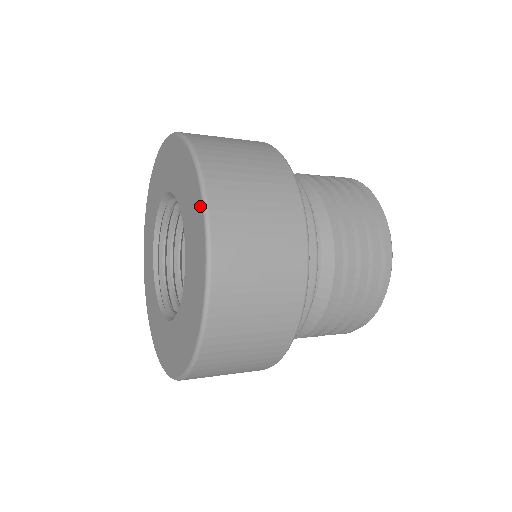
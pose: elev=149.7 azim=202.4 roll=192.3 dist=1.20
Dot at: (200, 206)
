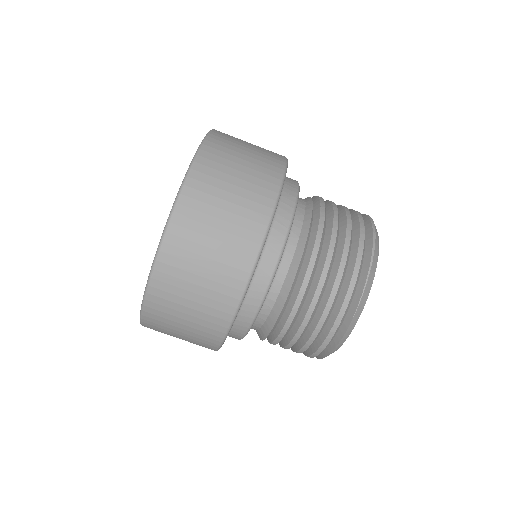
Dot at: occluded
